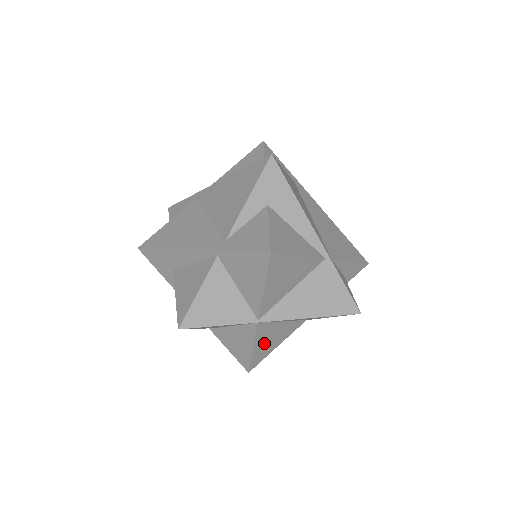
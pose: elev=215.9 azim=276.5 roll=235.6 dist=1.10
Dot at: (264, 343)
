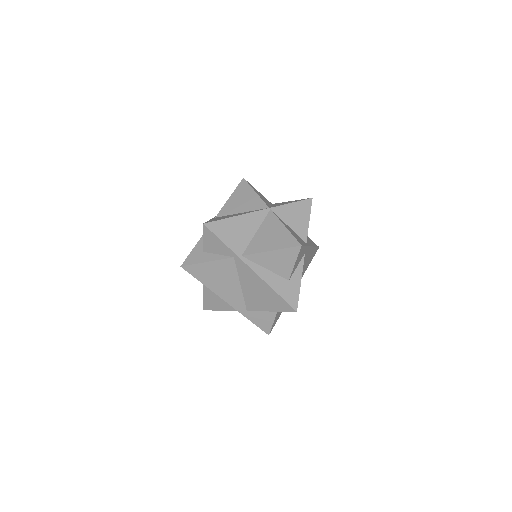
Dot at: occluded
